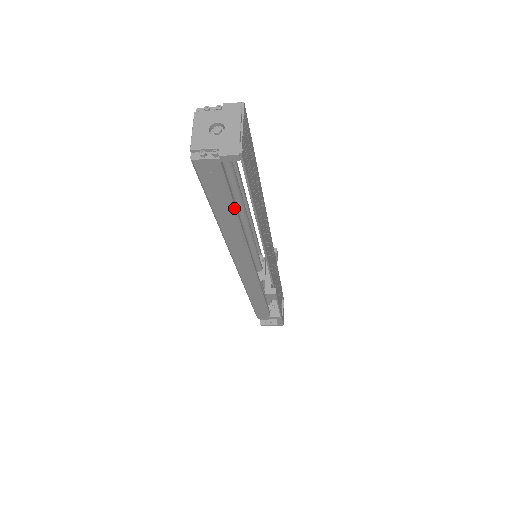
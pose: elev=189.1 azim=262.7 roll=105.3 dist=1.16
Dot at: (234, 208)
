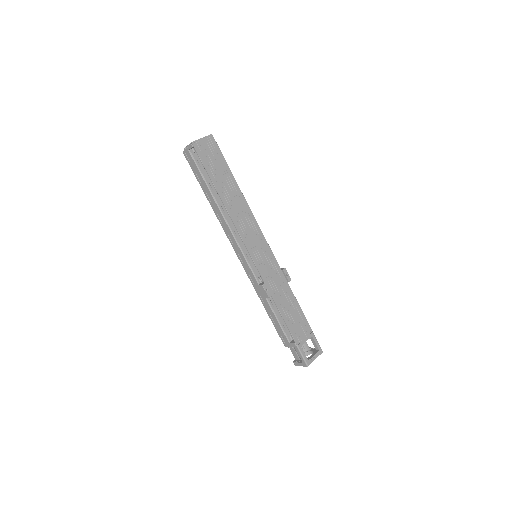
Dot at: (208, 186)
